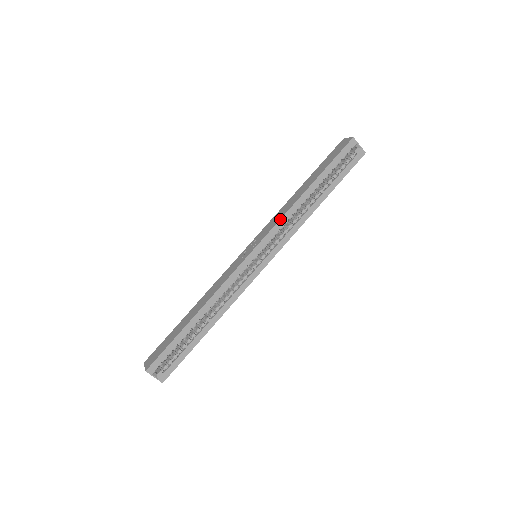
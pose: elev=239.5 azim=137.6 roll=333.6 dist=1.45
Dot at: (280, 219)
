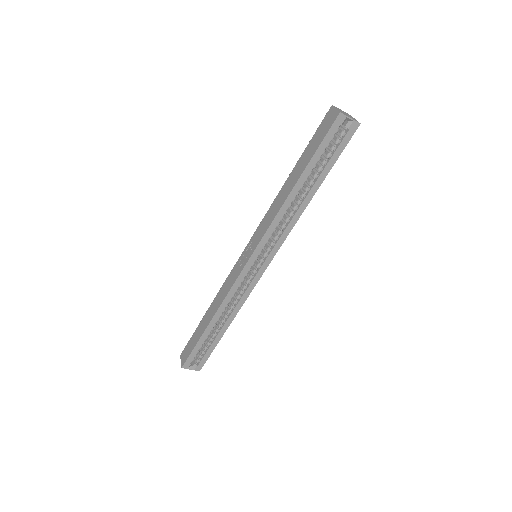
Dot at: (270, 224)
